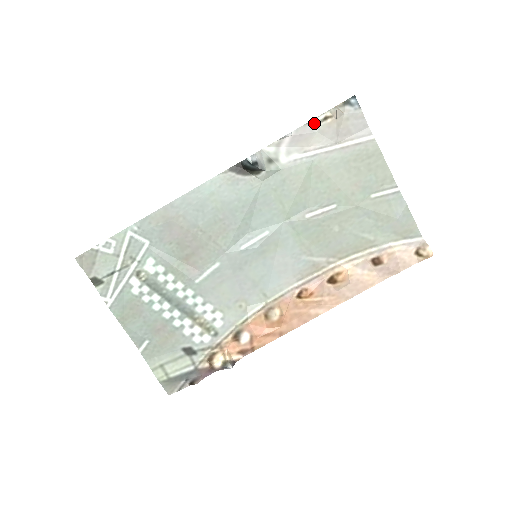
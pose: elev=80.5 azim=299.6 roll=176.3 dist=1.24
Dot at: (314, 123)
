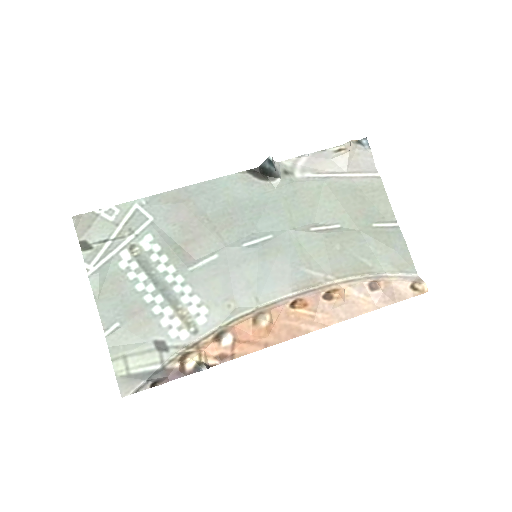
Dot at: (329, 152)
